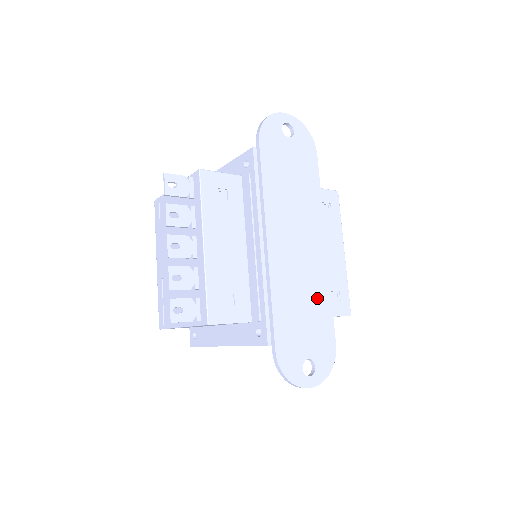
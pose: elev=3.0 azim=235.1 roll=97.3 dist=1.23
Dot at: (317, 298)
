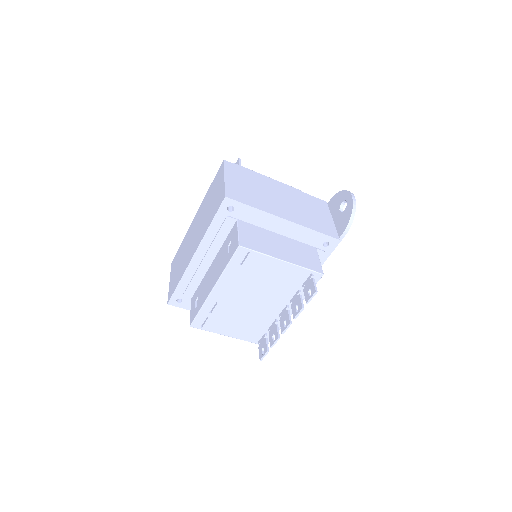
Dot at: occluded
